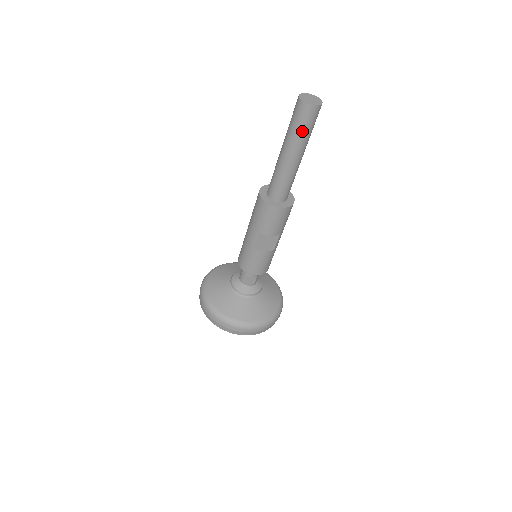
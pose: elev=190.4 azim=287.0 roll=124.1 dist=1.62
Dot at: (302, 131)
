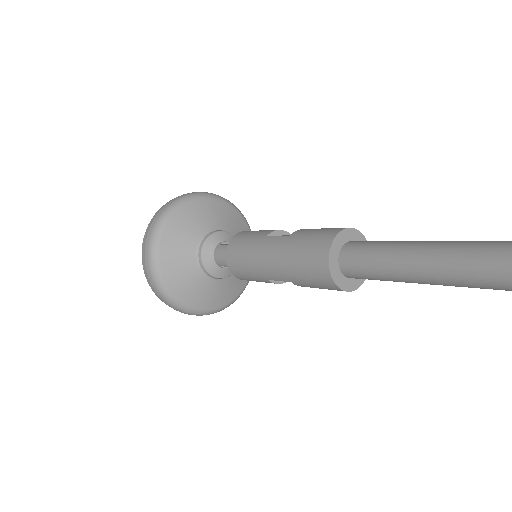
Dot at: occluded
